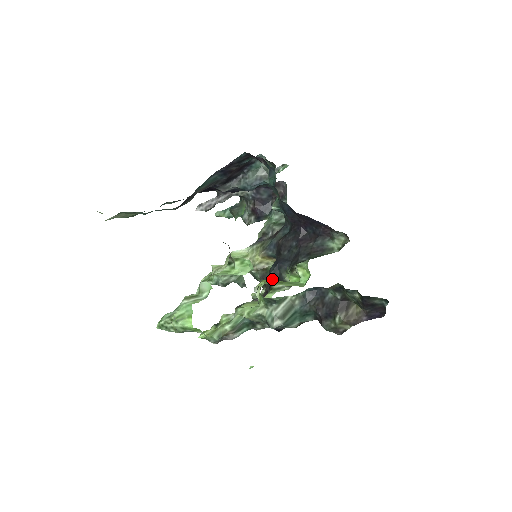
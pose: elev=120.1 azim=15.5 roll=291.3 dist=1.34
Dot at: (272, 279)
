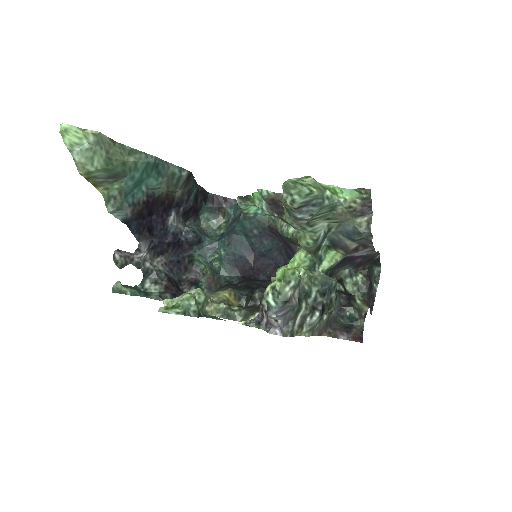
Dot at: occluded
